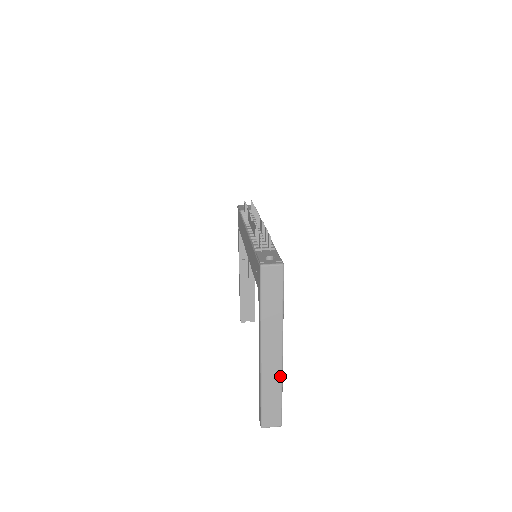
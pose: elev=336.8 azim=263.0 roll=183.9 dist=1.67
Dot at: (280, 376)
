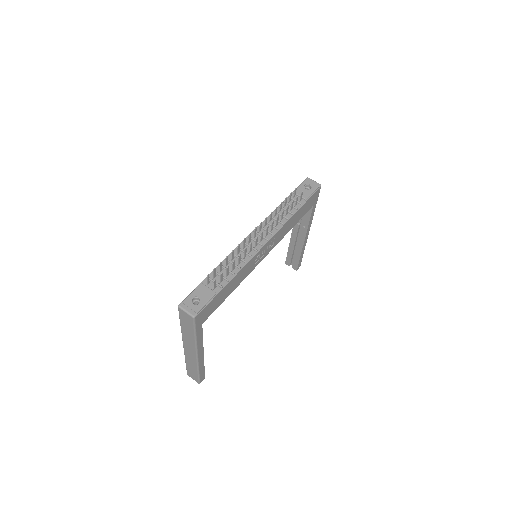
Dot at: (196, 364)
